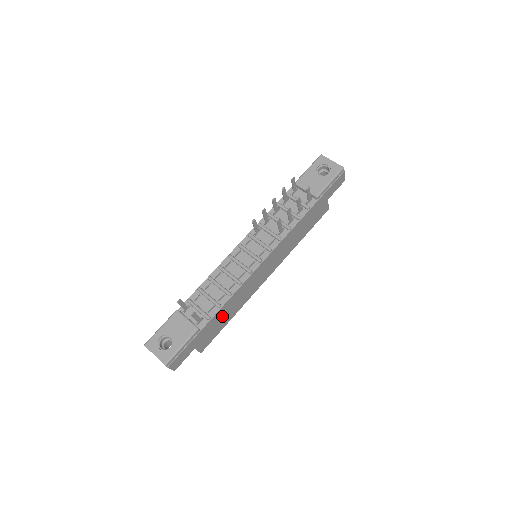
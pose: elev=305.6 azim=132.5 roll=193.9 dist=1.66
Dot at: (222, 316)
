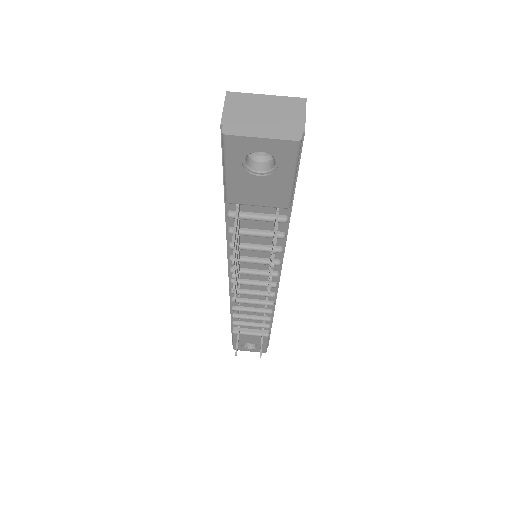
Dot at: occluded
